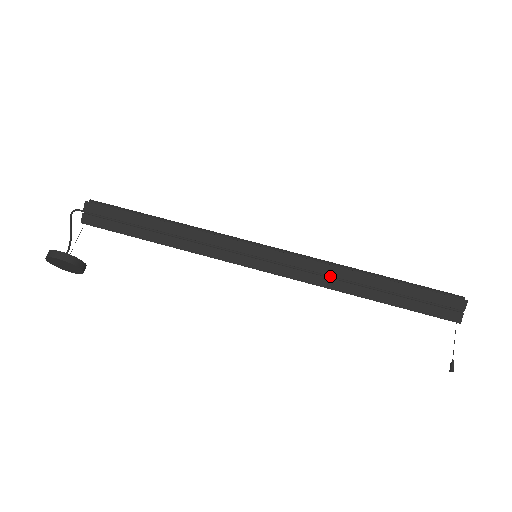
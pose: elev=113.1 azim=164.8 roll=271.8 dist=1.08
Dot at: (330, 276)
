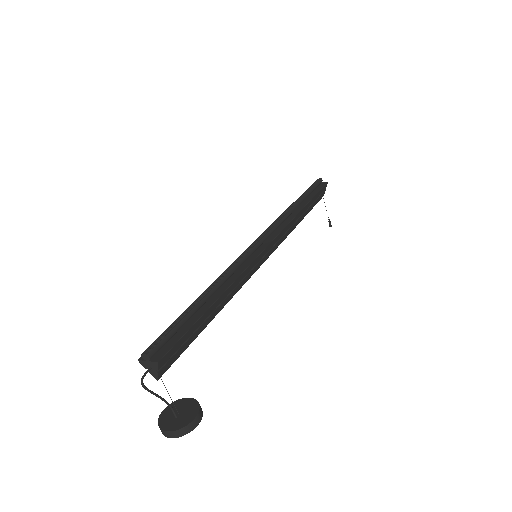
Dot at: (288, 228)
